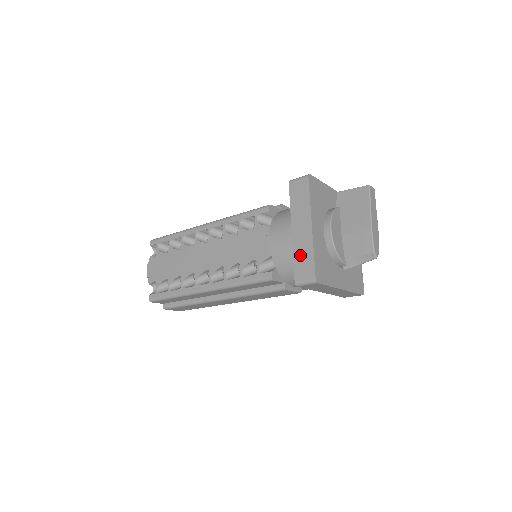
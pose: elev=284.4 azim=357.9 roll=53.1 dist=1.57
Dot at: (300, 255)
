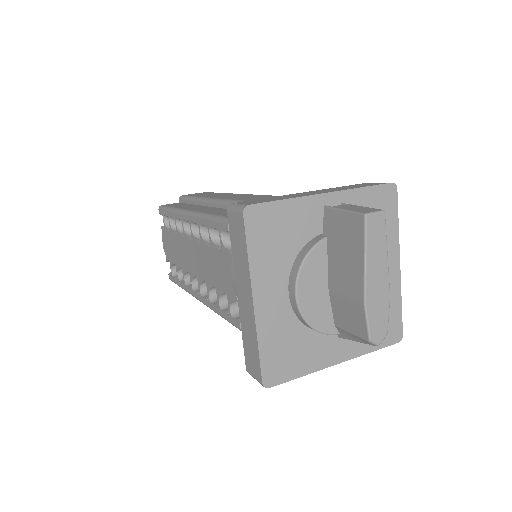
Dot at: (247, 337)
